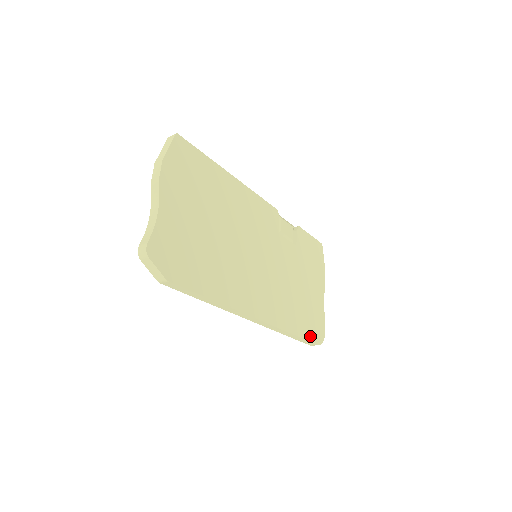
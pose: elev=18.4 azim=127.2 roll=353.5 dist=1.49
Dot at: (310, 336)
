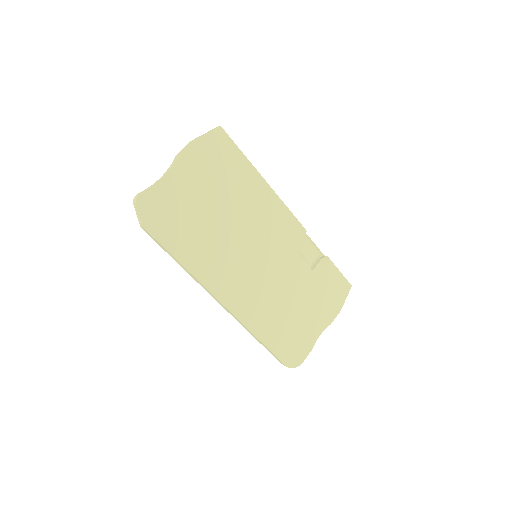
Dot at: (280, 353)
